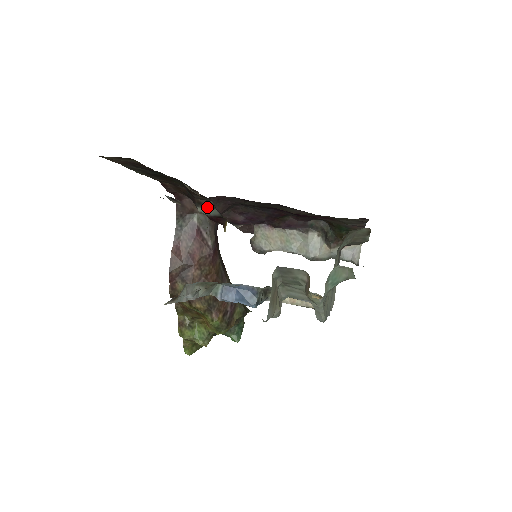
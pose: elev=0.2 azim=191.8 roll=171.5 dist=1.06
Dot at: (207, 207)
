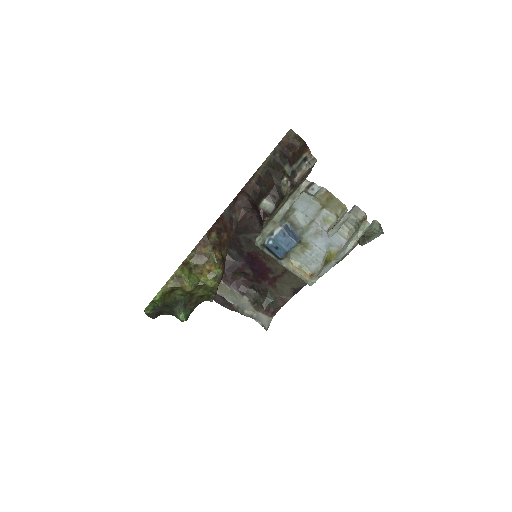
Dot at: (271, 202)
